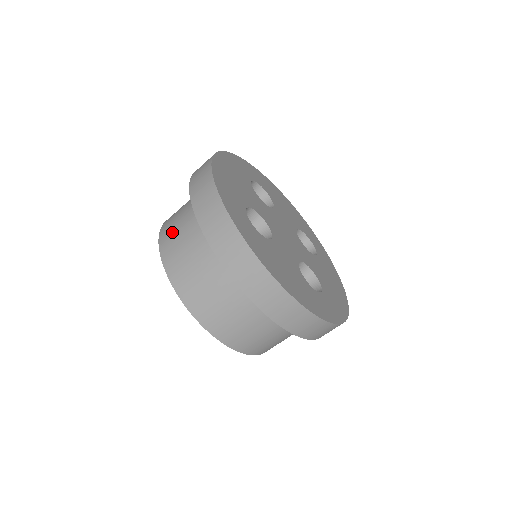
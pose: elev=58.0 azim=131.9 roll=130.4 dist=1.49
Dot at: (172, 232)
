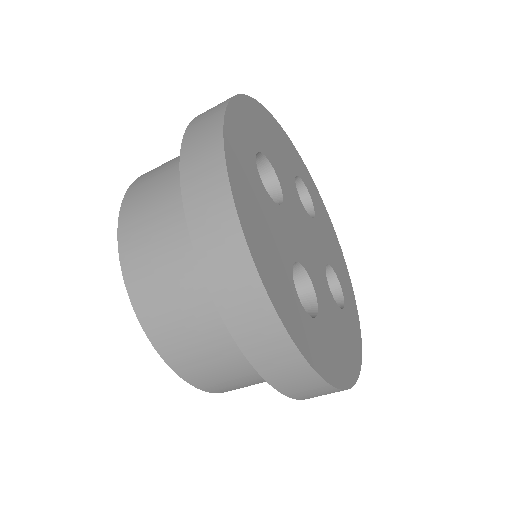
Dot at: (169, 321)
